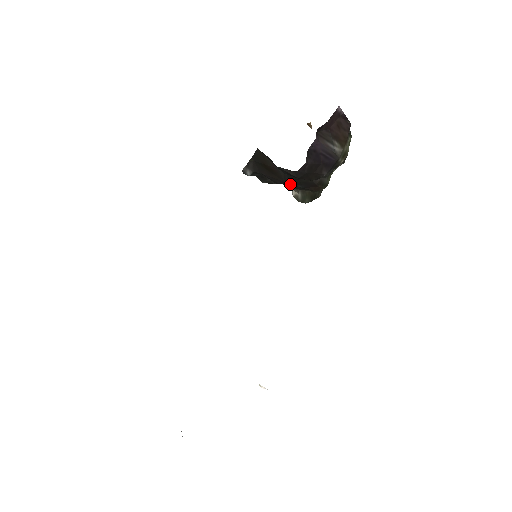
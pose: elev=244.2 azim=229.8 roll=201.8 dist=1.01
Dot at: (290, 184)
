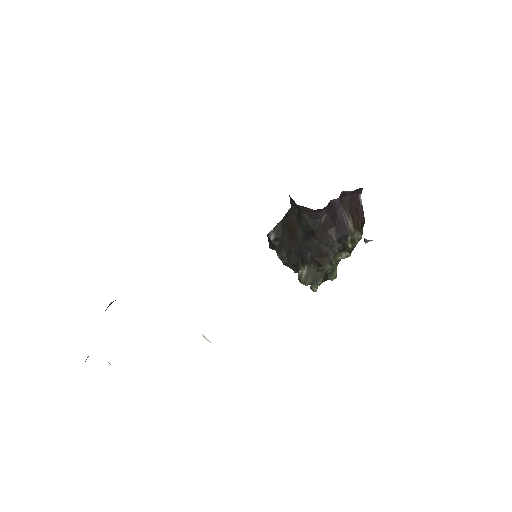
Dot at: (302, 253)
